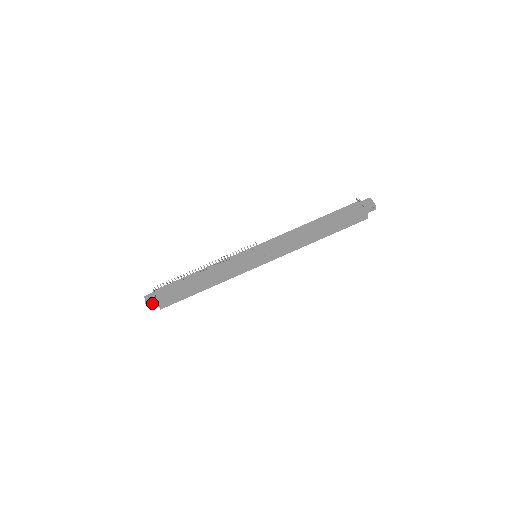
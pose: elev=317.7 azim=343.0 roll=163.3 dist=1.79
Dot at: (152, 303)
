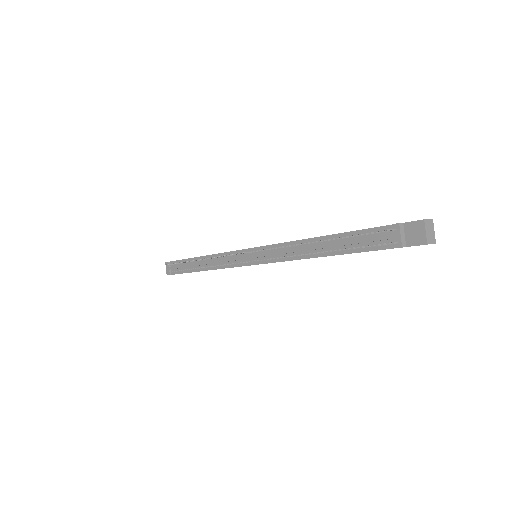
Dot at: occluded
